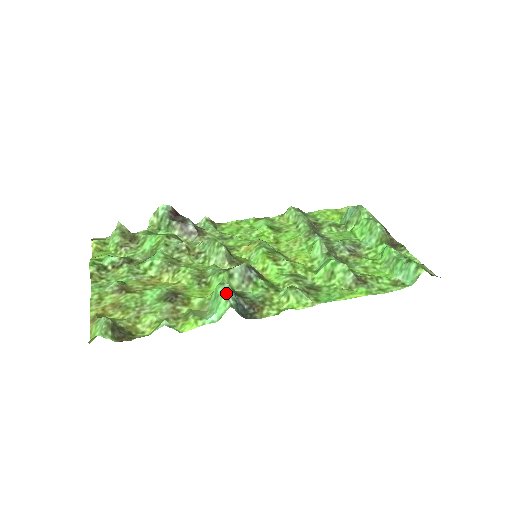
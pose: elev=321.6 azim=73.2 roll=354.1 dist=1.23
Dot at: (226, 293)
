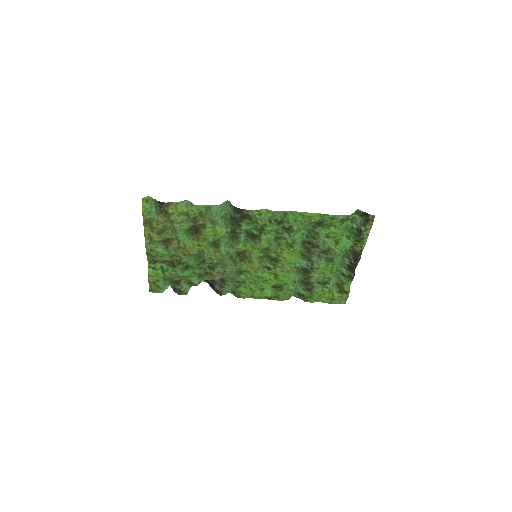
Dot at: (227, 205)
